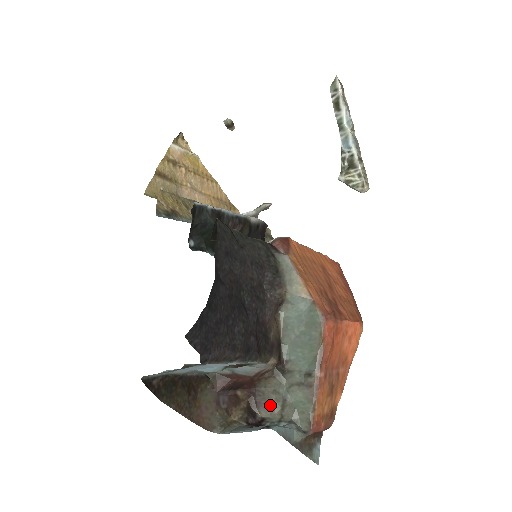
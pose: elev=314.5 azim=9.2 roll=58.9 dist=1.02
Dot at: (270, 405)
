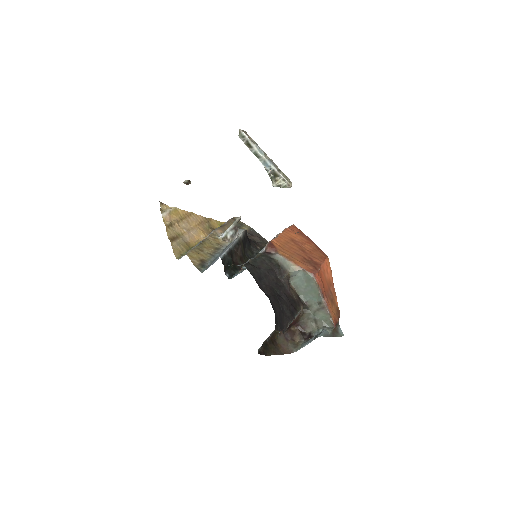
Dot at: (310, 325)
